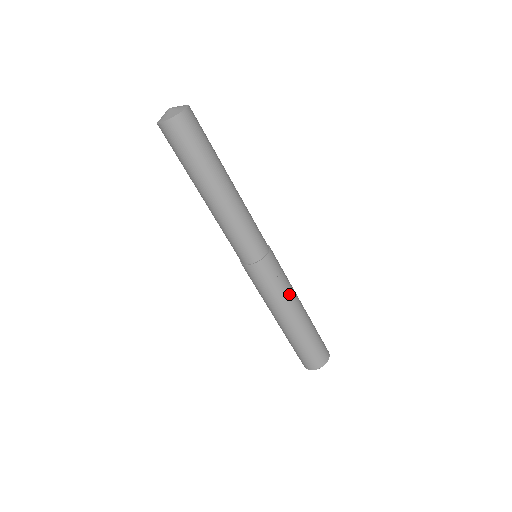
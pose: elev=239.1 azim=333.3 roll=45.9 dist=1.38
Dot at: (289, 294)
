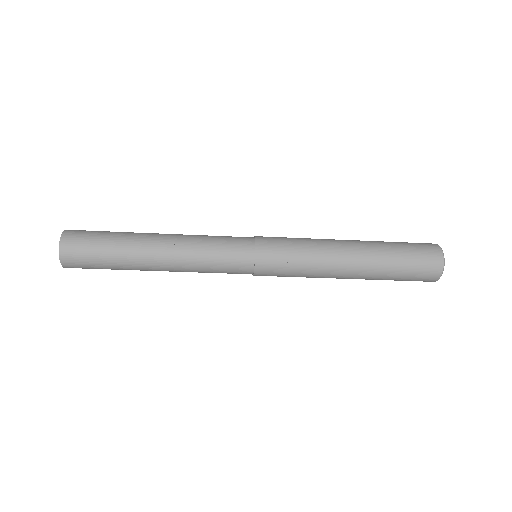
Dot at: (319, 261)
